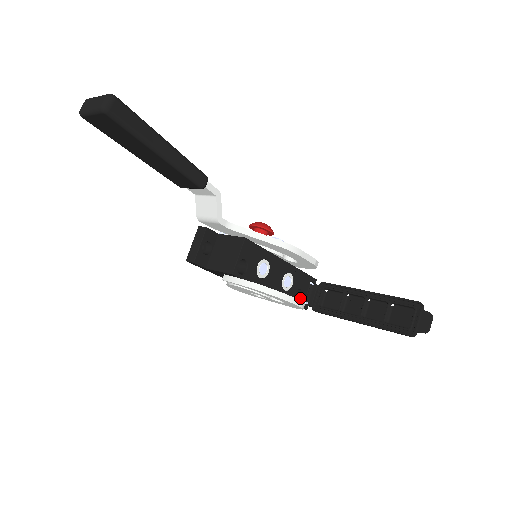
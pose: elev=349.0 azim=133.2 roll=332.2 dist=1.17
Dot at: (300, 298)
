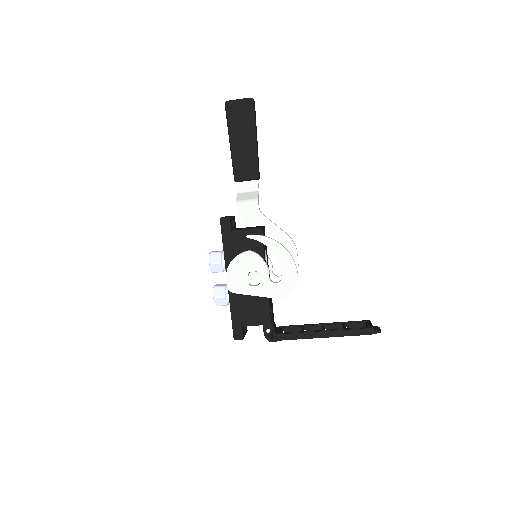
Dot at: occluded
